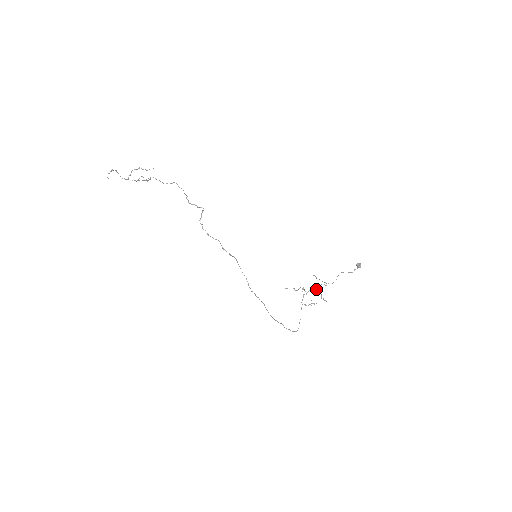
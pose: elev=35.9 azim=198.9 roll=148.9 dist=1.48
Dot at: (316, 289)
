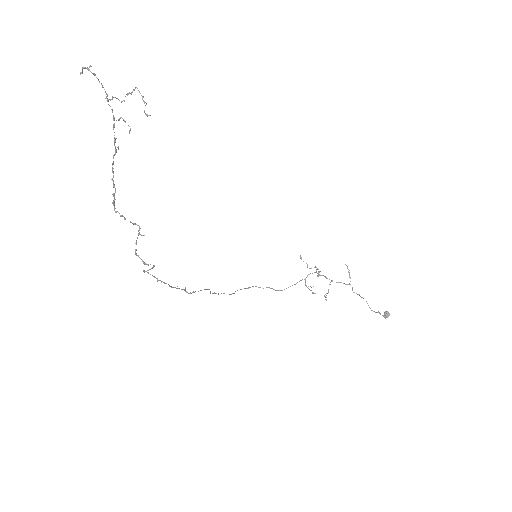
Dot at: occluded
